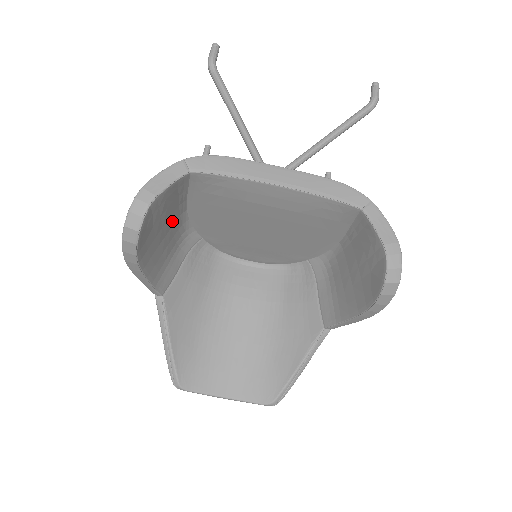
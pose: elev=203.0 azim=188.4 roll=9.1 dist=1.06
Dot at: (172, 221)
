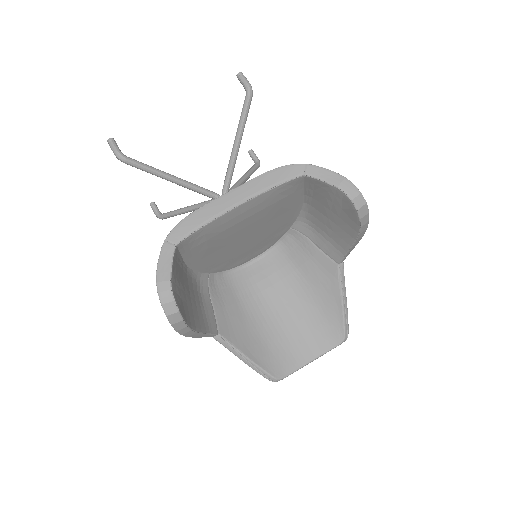
Dot at: (186, 283)
